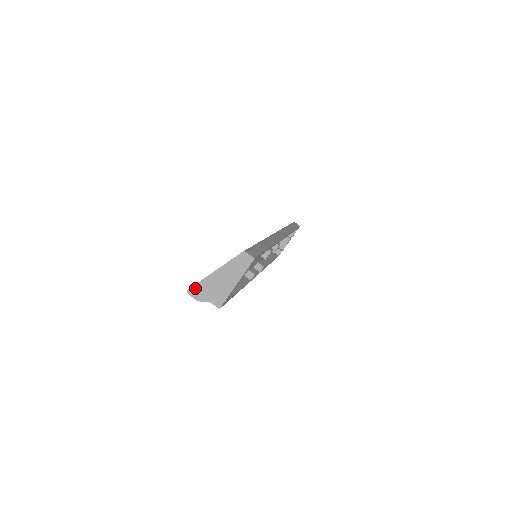
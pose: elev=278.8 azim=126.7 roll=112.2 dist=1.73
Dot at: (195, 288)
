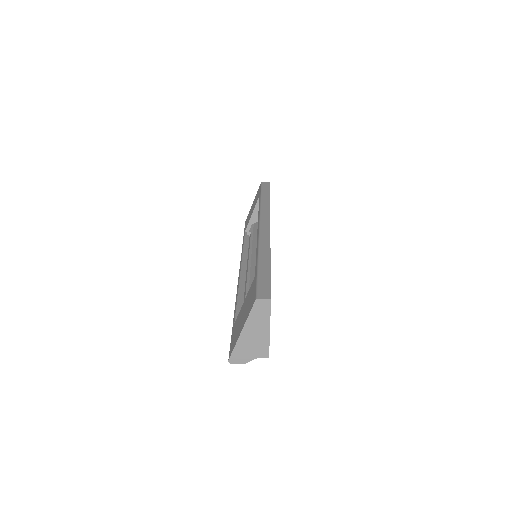
Dot at: (234, 356)
